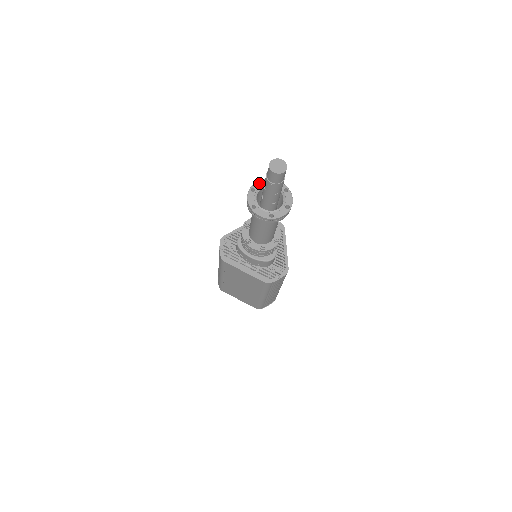
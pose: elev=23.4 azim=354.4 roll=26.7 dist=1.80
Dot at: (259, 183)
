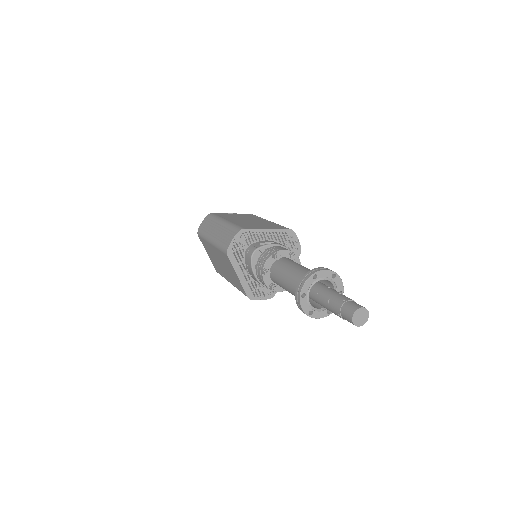
Dot at: (325, 272)
